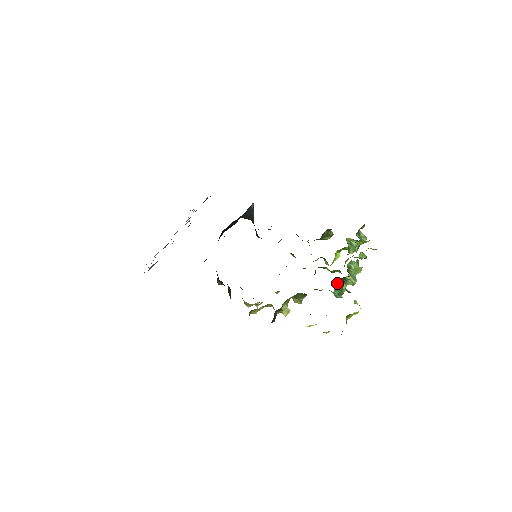
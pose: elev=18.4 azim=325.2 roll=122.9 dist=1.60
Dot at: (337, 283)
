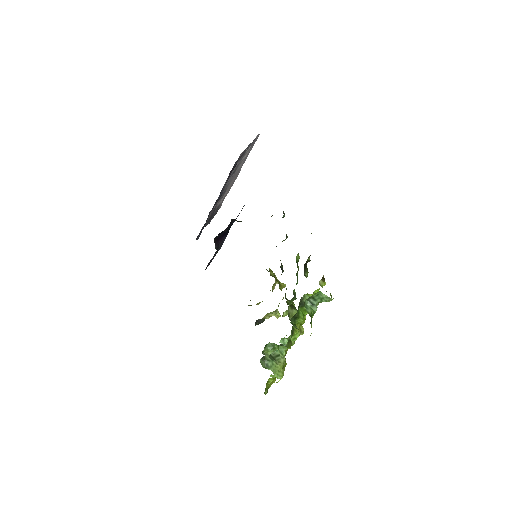
Dot at: occluded
